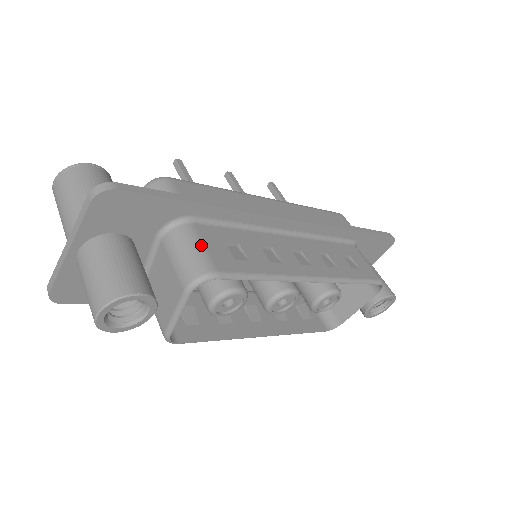
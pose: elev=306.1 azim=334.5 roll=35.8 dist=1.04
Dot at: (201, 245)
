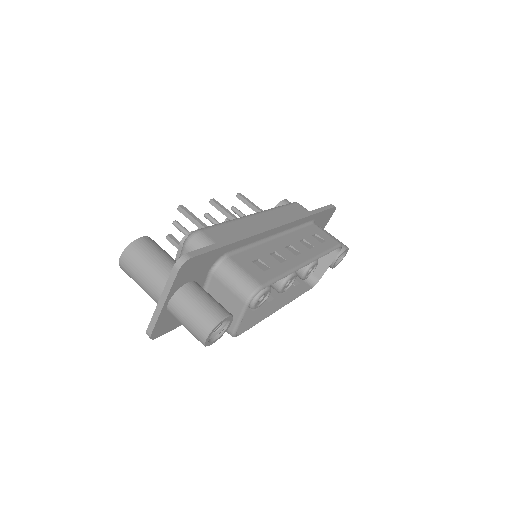
Dot at: (243, 271)
